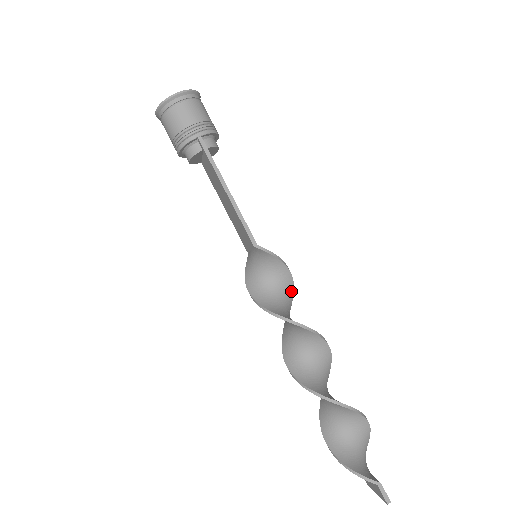
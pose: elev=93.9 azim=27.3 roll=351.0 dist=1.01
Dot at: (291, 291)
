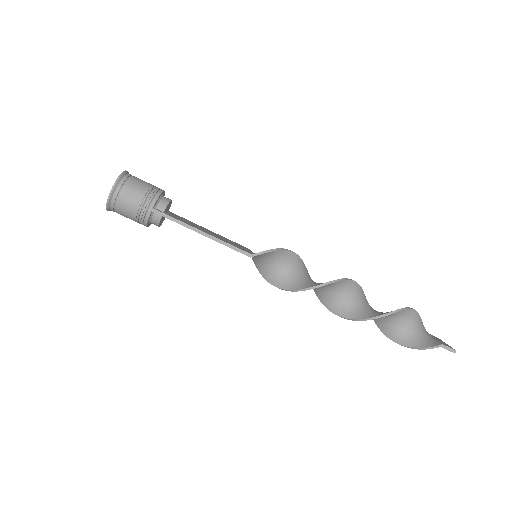
Dot at: (298, 259)
